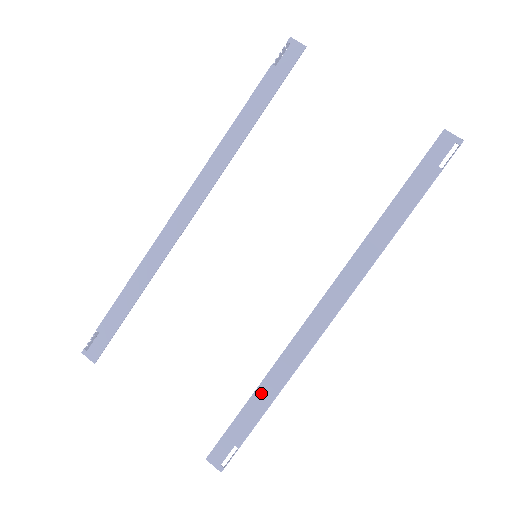
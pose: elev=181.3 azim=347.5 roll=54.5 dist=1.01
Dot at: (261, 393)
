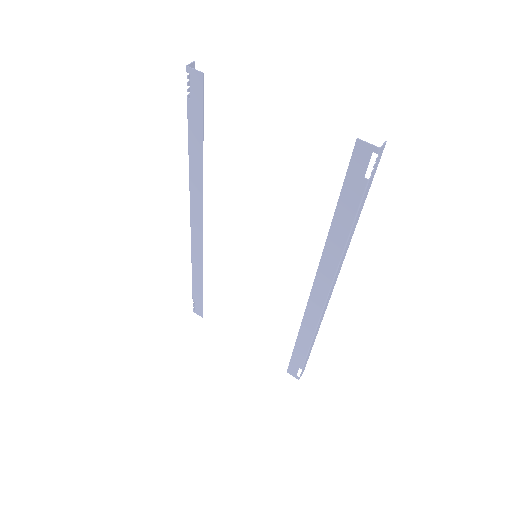
Dot at: (300, 342)
